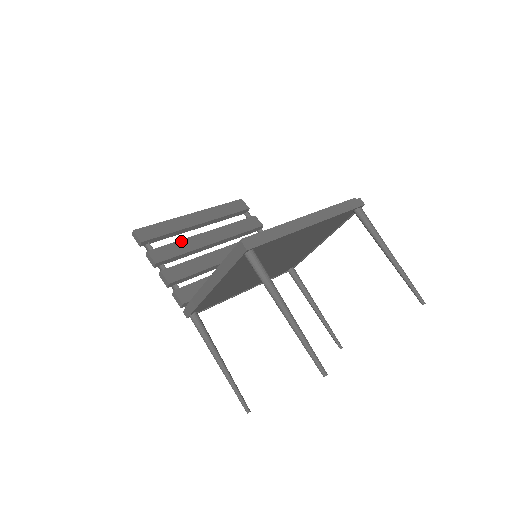
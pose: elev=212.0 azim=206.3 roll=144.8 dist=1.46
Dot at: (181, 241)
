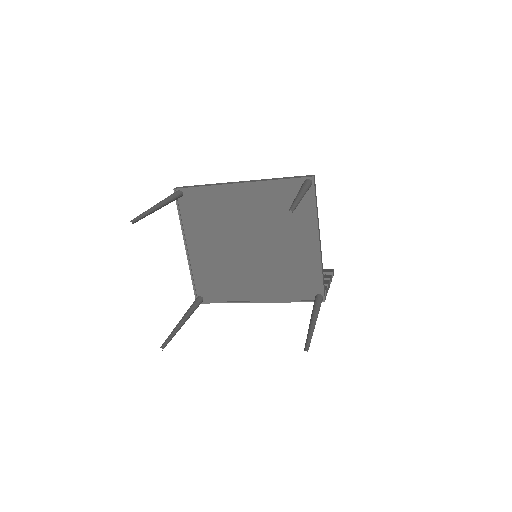
Dot at: occluded
